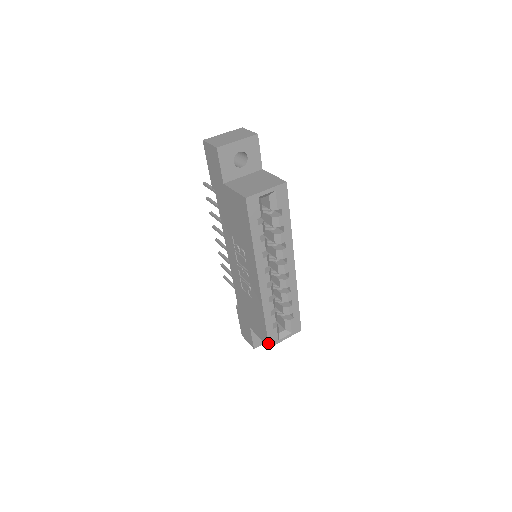
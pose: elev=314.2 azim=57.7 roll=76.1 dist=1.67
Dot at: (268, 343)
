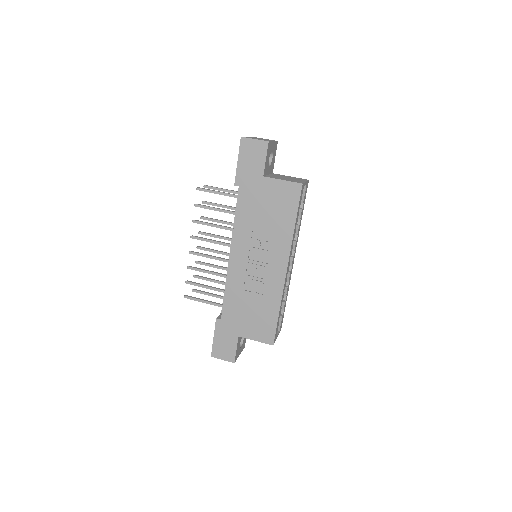
Dot at: (274, 339)
